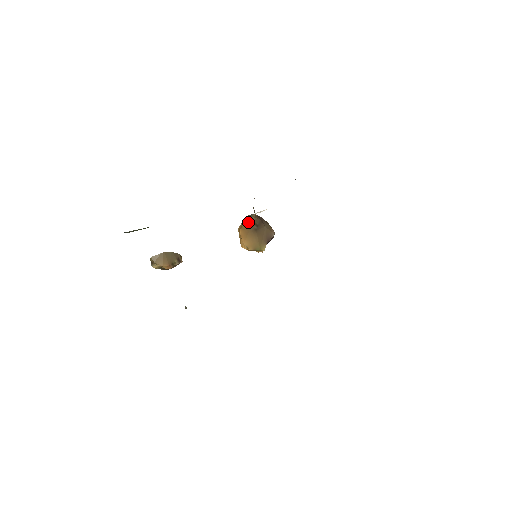
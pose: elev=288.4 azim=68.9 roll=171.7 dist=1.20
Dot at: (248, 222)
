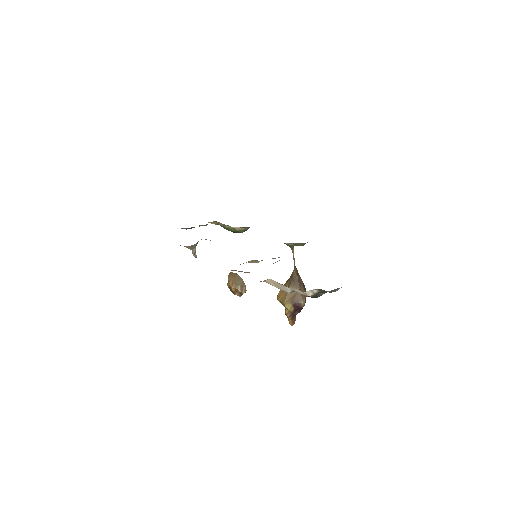
Dot at: (291, 276)
